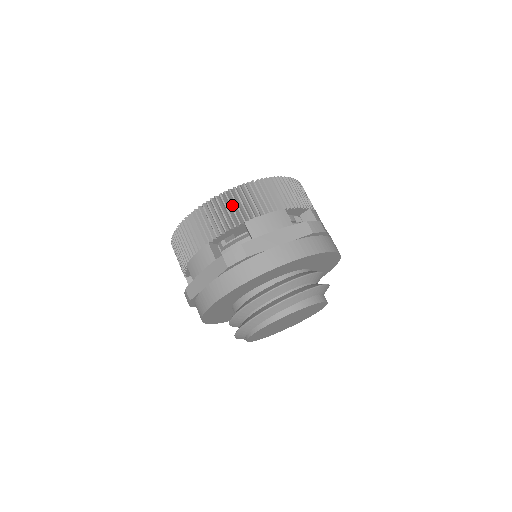
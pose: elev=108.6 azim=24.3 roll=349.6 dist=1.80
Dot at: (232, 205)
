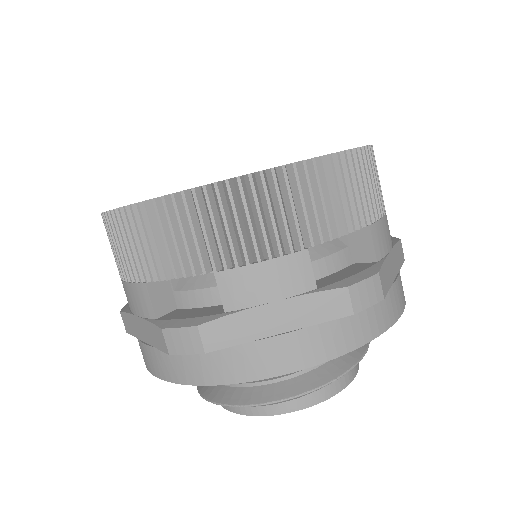
Dot at: (194, 227)
